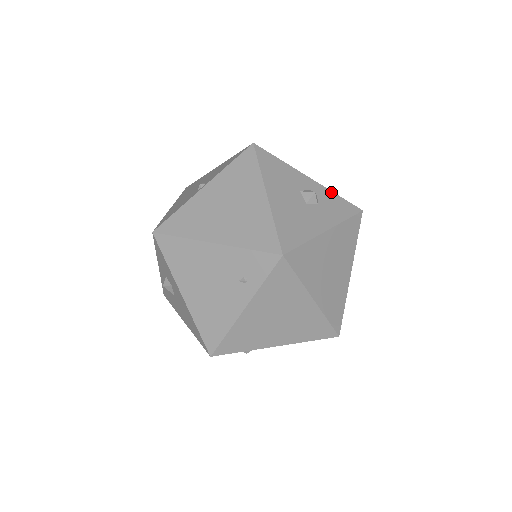
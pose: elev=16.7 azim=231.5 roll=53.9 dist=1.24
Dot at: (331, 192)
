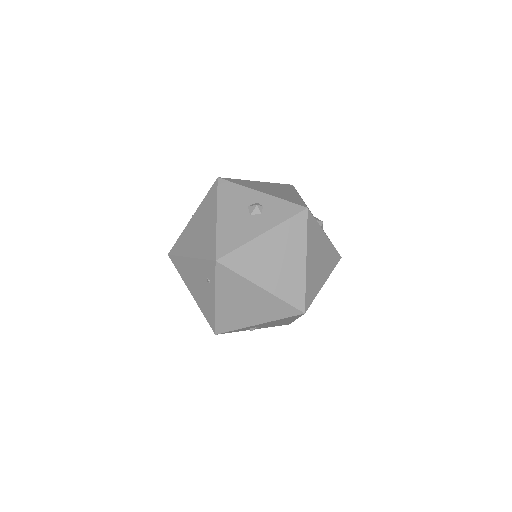
Dot at: (279, 199)
